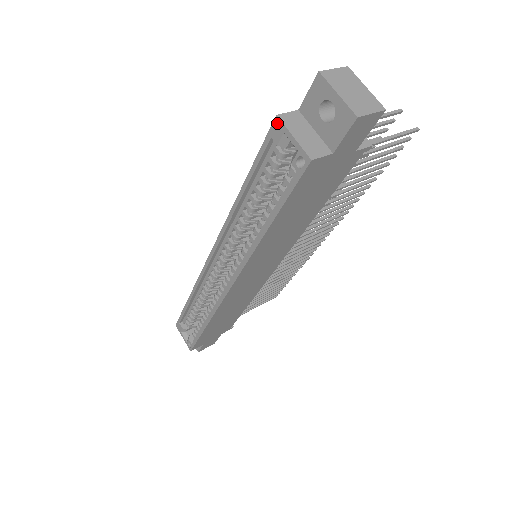
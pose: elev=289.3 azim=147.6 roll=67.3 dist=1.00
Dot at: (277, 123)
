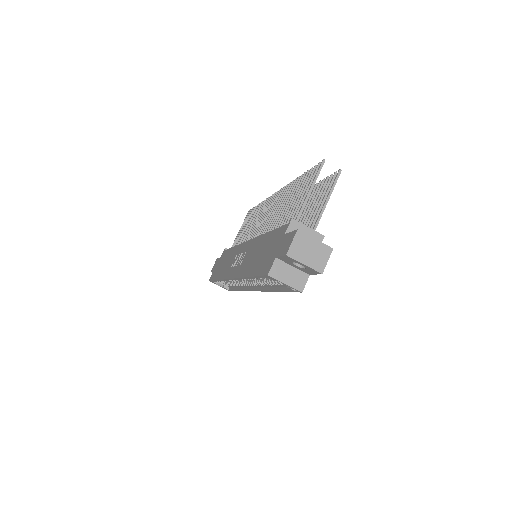
Dot at: (270, 277)
